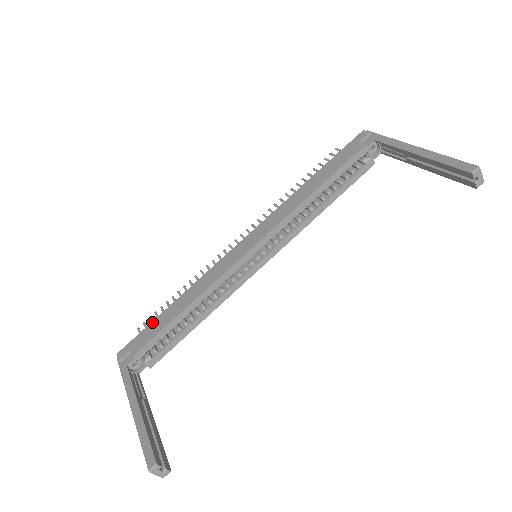
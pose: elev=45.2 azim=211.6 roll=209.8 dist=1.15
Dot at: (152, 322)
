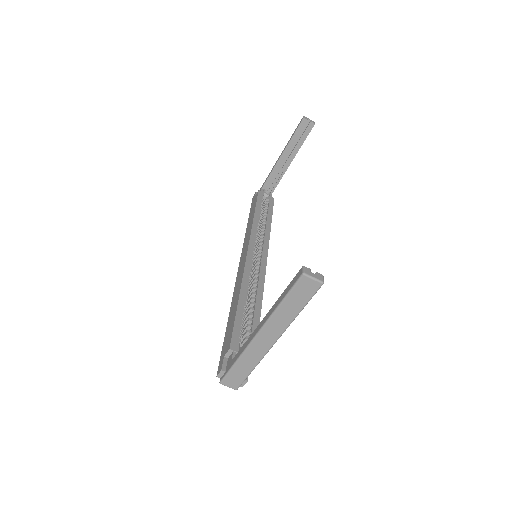
Dot at: occluded
